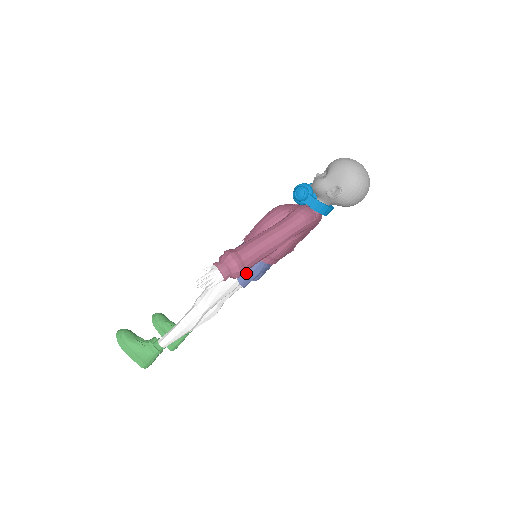
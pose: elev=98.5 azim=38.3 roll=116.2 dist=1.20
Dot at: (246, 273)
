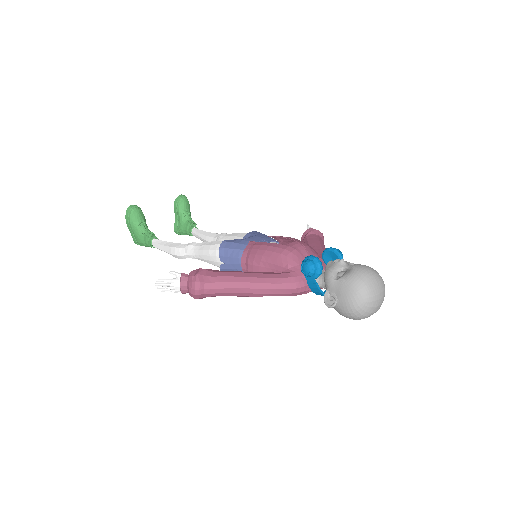
Dot at: (230, 270)
